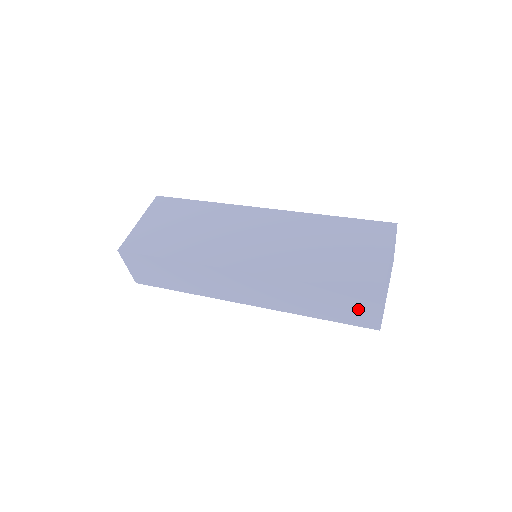
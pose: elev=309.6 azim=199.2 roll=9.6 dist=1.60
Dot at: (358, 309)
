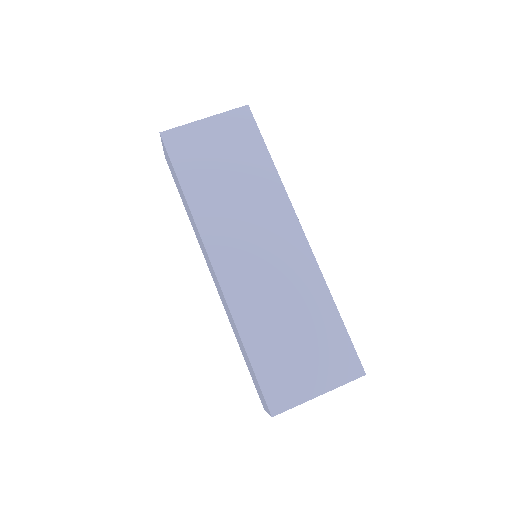
Dot at: occluded
